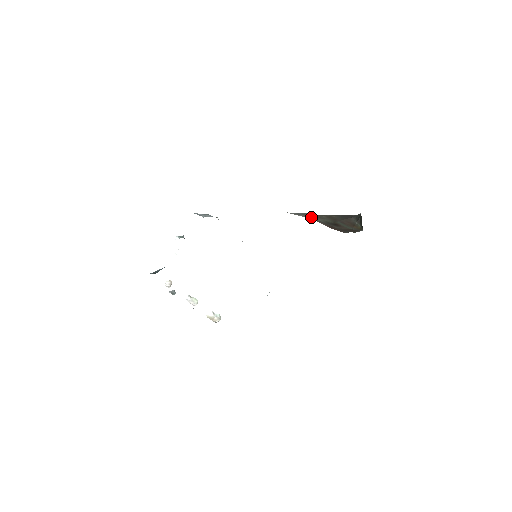
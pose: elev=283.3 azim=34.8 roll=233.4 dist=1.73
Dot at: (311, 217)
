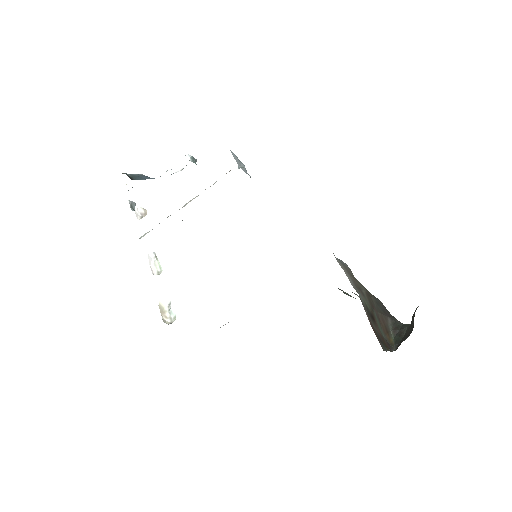
Dot at: (355, 285)
